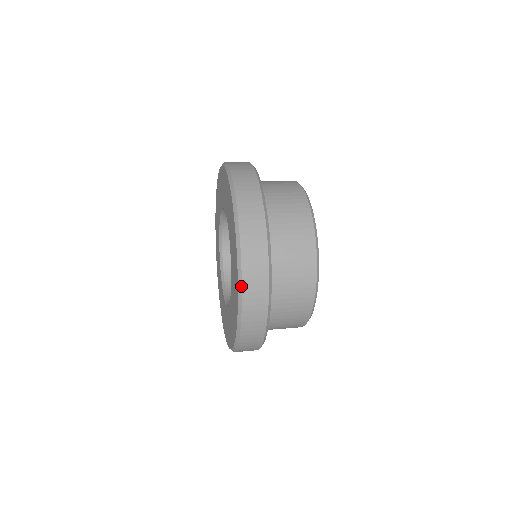
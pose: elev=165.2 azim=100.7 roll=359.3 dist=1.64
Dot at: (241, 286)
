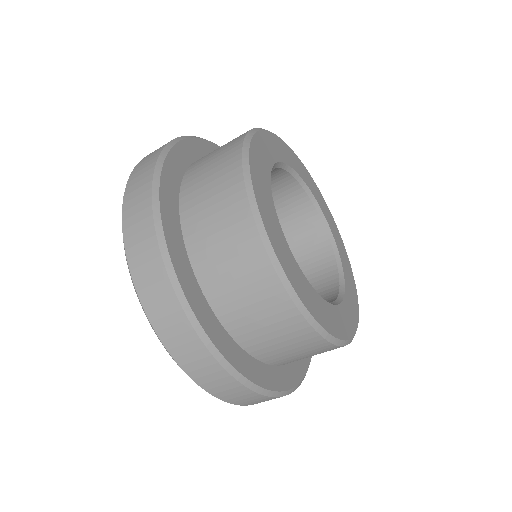
Dot at: (125, 191)
